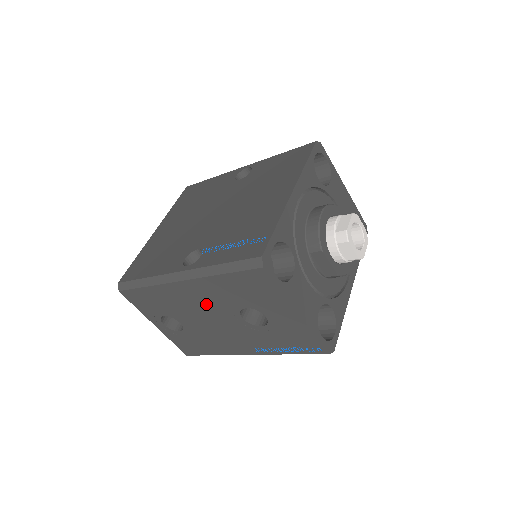
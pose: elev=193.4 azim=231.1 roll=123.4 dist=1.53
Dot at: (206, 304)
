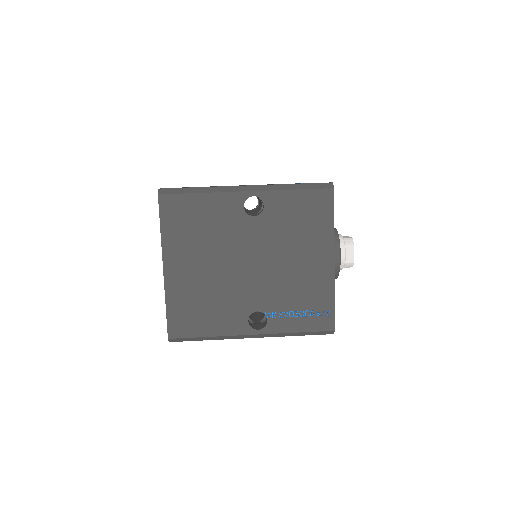
Dot at: occluded
